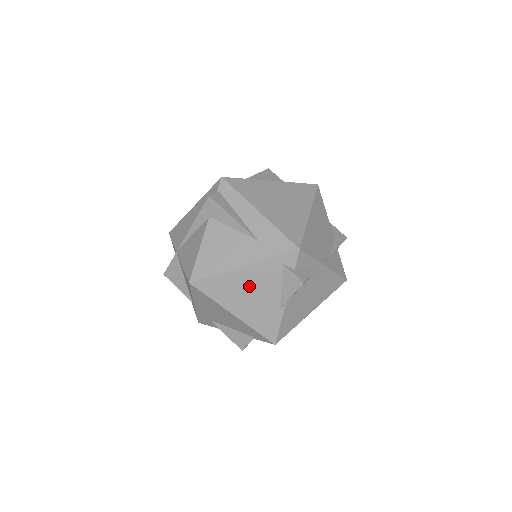
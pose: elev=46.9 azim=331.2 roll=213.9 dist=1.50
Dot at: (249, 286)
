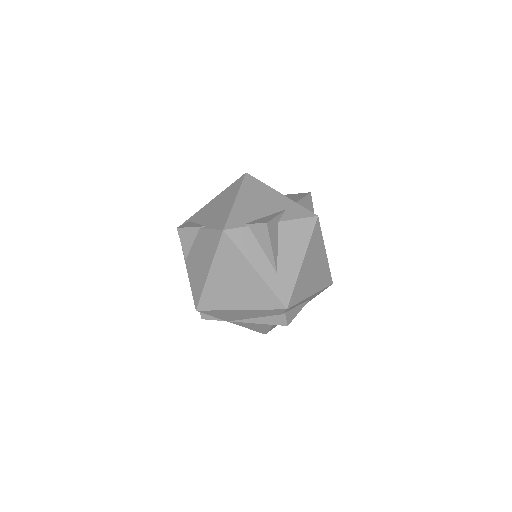
Dot at: occluded
